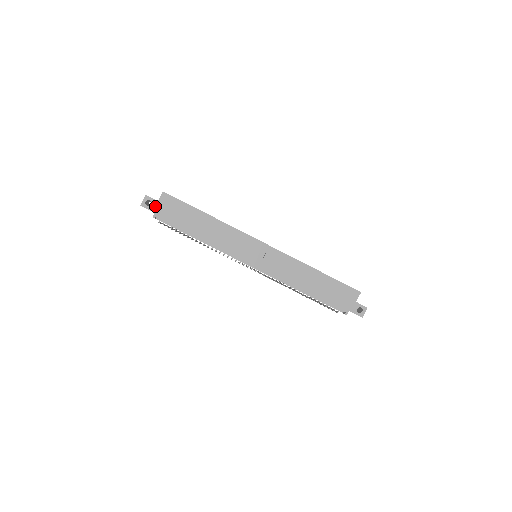
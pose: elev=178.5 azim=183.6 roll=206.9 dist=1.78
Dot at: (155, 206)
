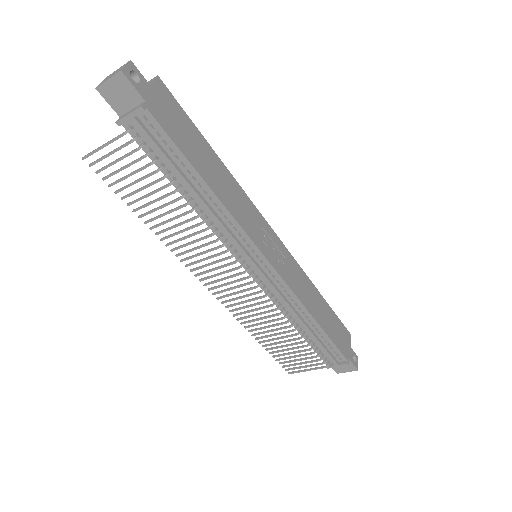
Dot at: (146, 90)
